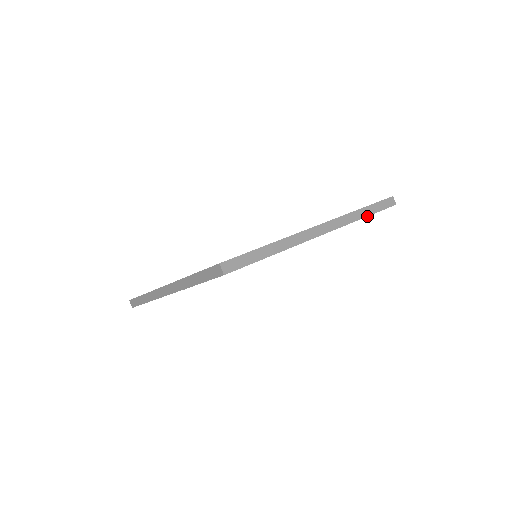
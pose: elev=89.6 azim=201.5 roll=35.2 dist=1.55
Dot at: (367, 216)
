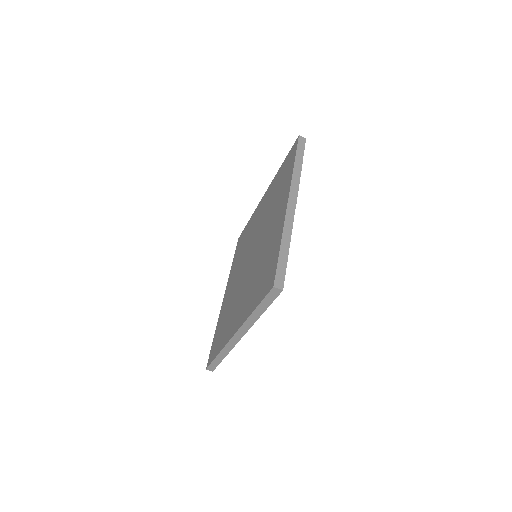
Dot at: (262, 313)
